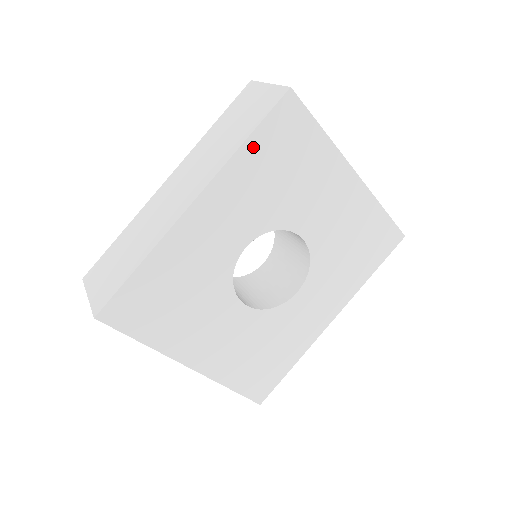
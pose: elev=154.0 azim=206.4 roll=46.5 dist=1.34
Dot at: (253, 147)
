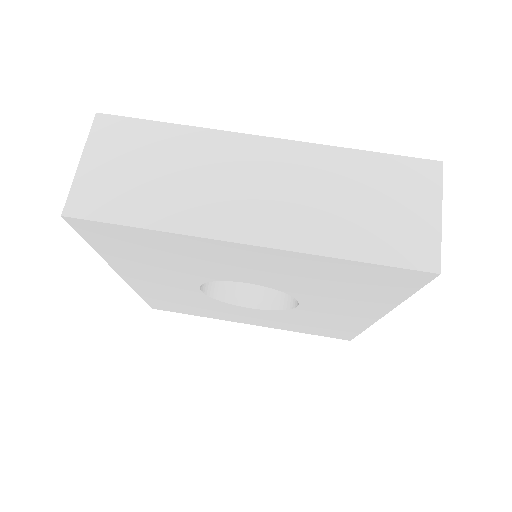
Dot at: (106, 250)
